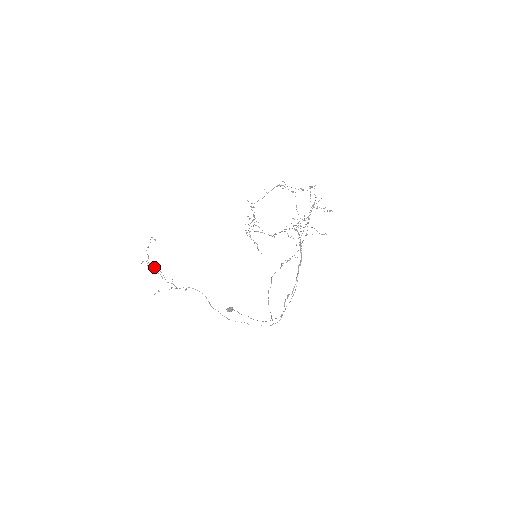
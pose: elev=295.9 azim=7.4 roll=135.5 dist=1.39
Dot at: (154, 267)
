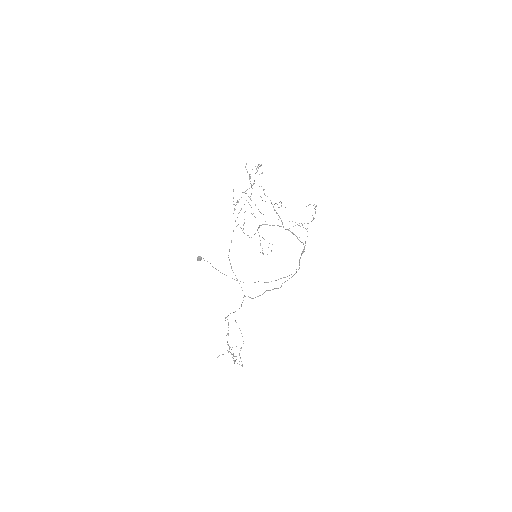
Dot at: (234, 356)
